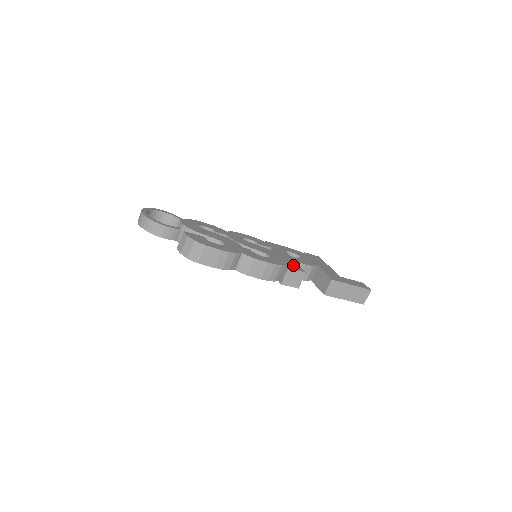
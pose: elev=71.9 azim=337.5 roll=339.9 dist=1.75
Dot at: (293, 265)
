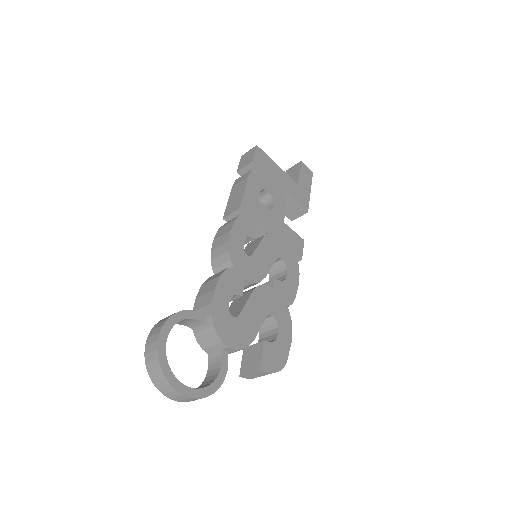
Dot at: (294, 241)
